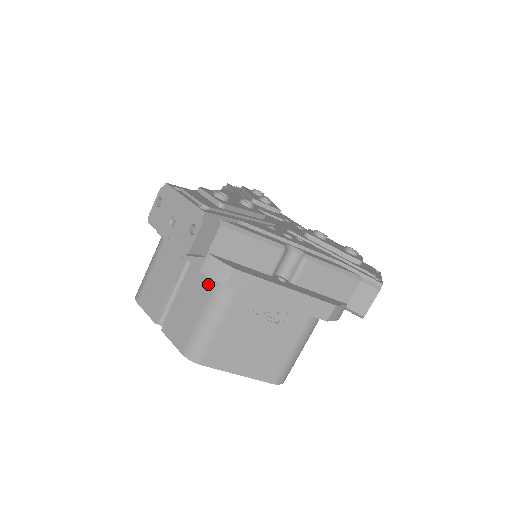
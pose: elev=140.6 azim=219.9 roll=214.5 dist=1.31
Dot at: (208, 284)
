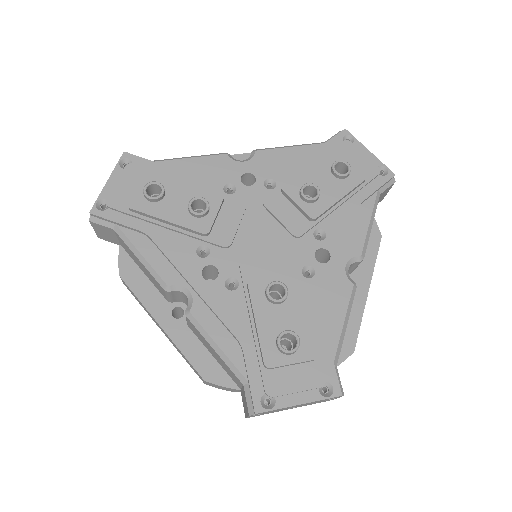
Dot at: occluded
